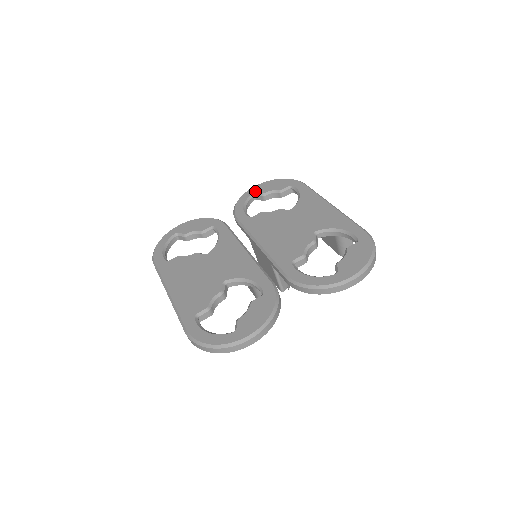
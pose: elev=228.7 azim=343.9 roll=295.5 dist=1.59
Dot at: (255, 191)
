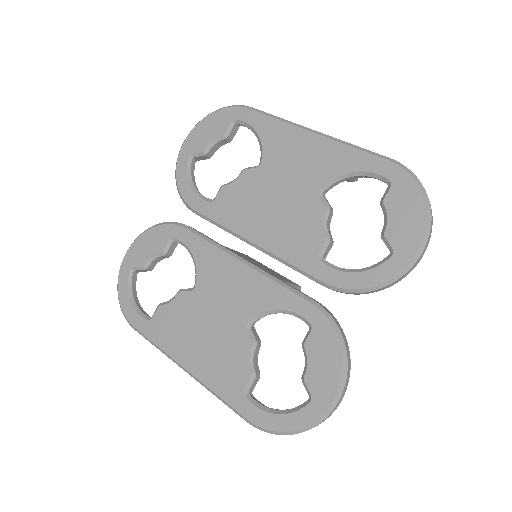
Dot at: (189, 152)
